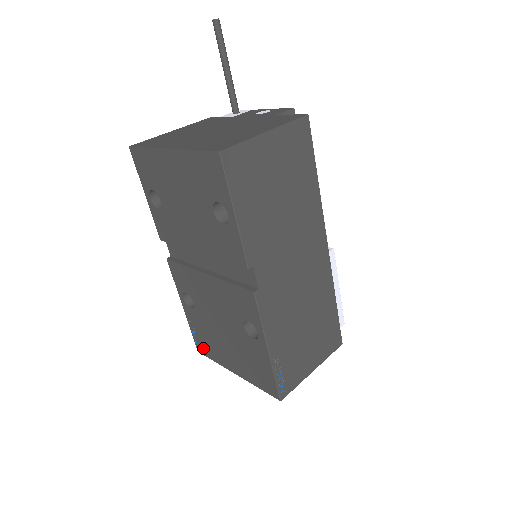
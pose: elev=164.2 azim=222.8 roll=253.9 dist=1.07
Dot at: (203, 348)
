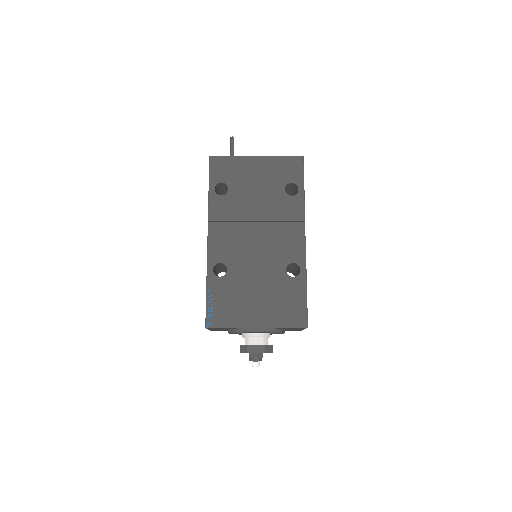
Dot at: (218, 318)
